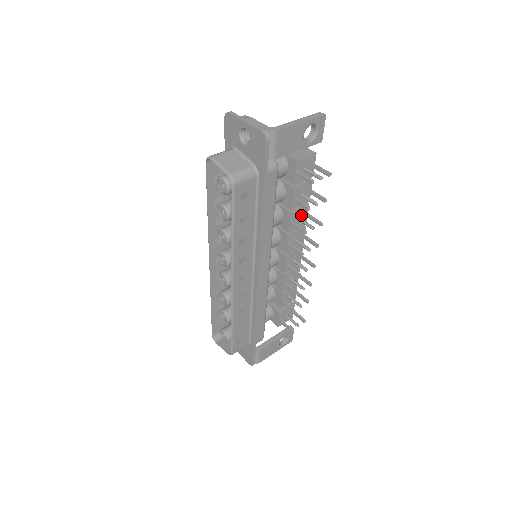
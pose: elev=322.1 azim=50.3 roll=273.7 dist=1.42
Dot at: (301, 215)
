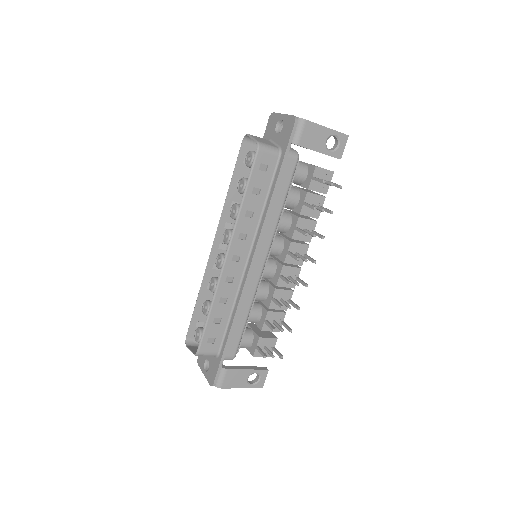
Dot at: (307, 228)
